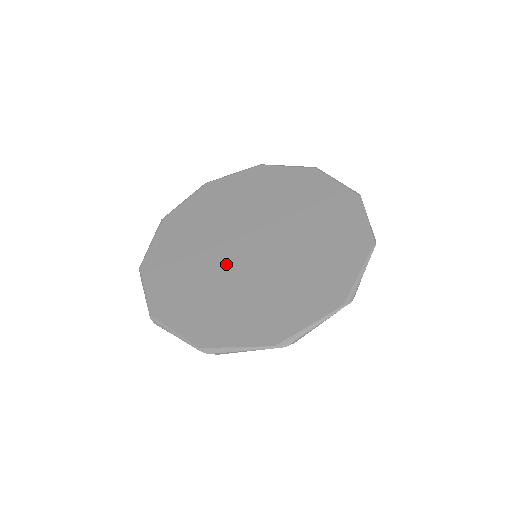
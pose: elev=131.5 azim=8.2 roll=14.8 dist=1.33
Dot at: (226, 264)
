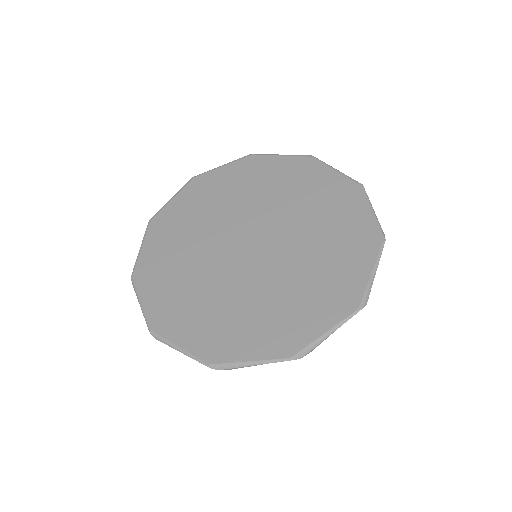
Dot at: (244, 274)
